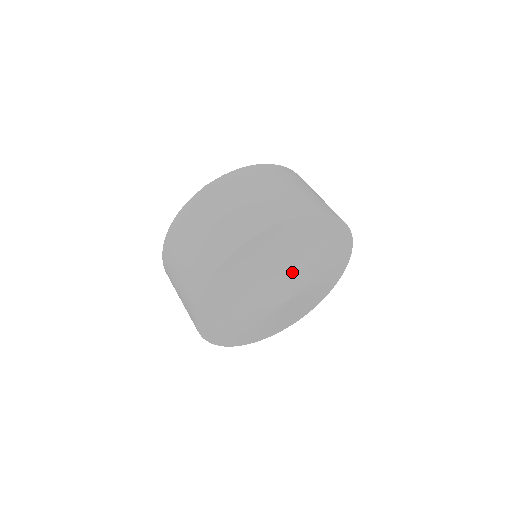
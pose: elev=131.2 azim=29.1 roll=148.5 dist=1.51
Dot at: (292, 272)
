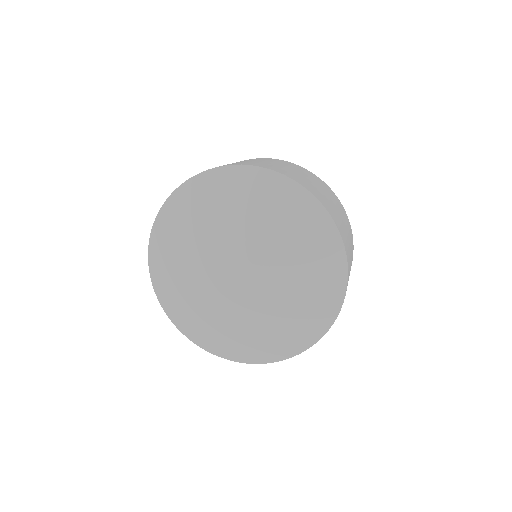
Dot at: (253, 241)
